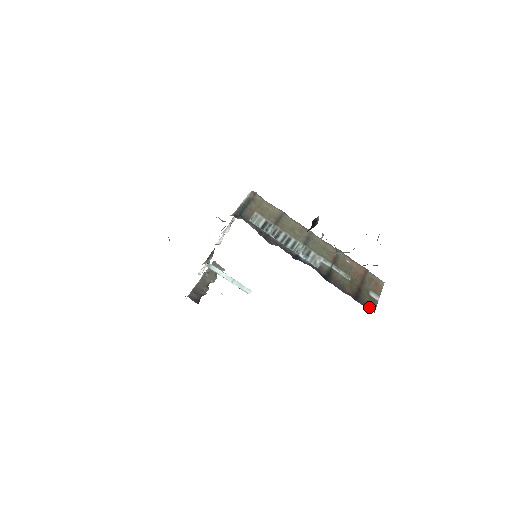
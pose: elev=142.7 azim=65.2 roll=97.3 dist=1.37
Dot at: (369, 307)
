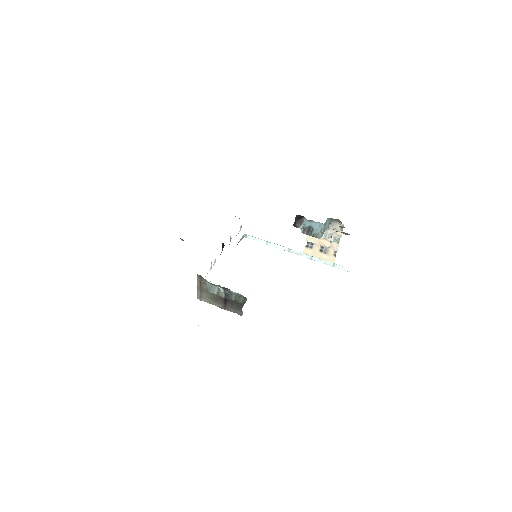
Dot at: occluded
